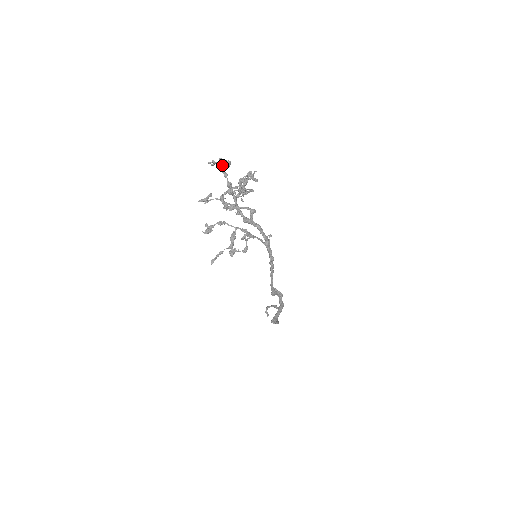
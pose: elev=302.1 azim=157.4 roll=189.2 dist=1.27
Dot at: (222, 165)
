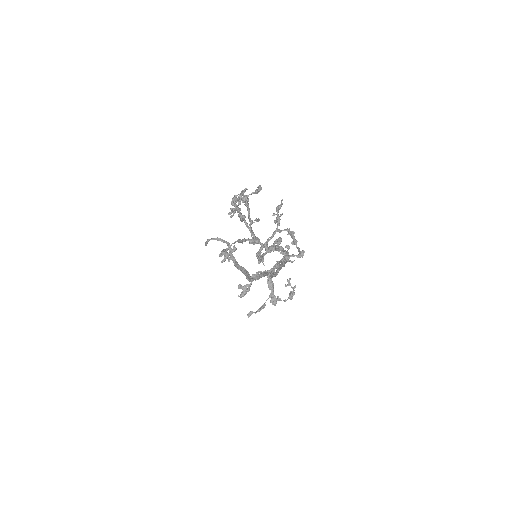
Dot at: (235, 203)
